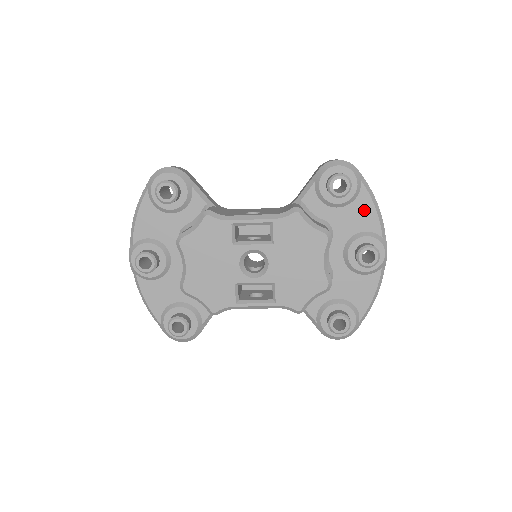
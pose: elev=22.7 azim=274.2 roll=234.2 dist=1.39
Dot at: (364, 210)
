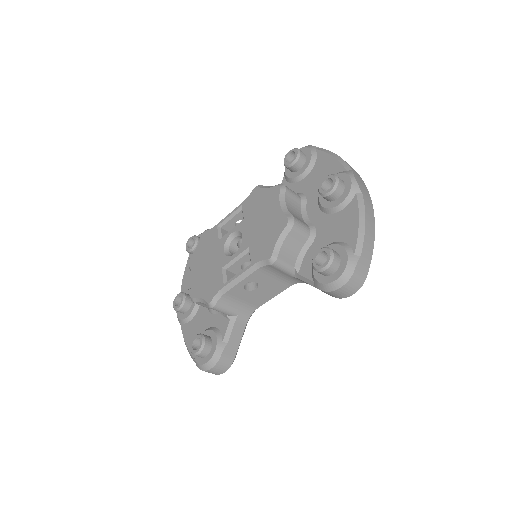
Dot at: (324, 164)
